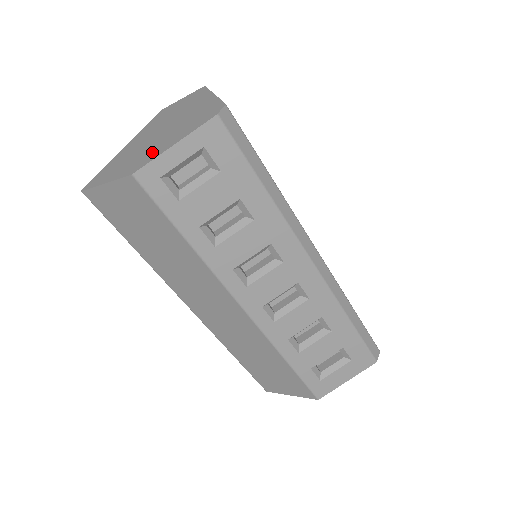
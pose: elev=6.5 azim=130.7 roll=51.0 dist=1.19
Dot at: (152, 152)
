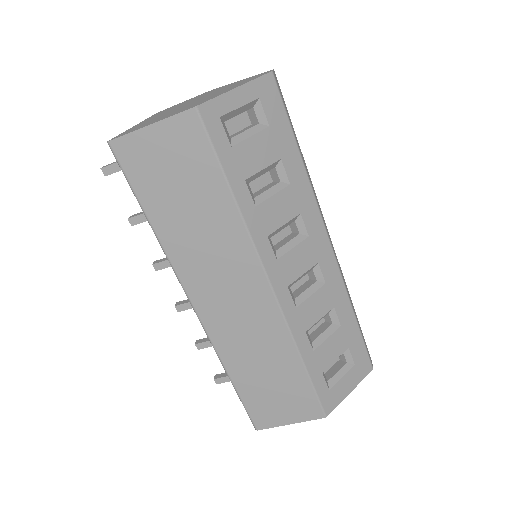
Dot at: (204, 100)
